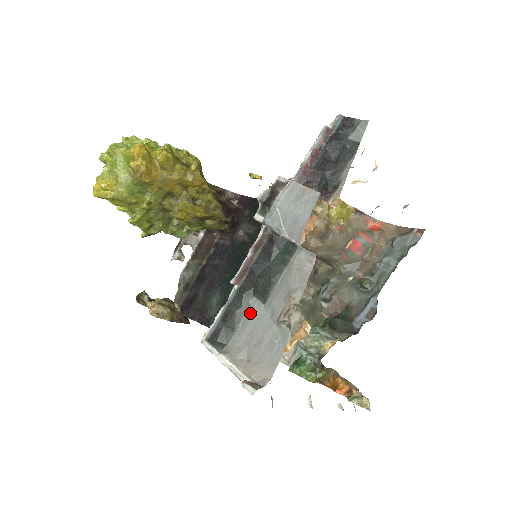
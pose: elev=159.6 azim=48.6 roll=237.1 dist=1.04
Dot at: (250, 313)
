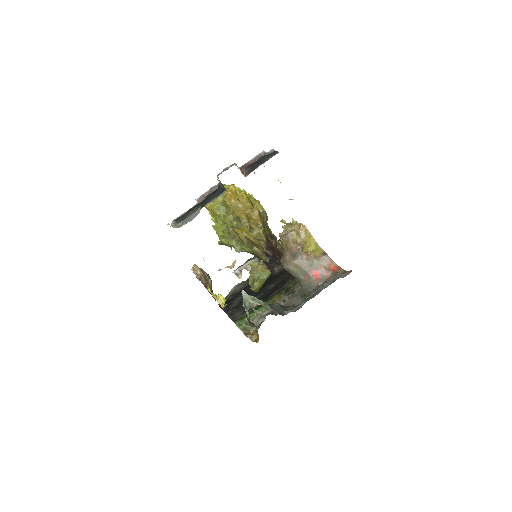
Dot at: (194, 212)
